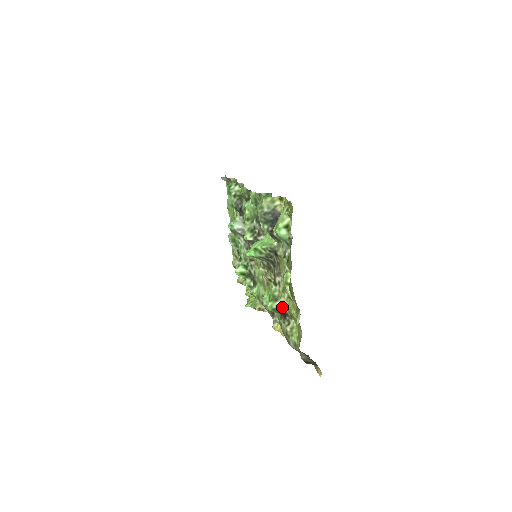
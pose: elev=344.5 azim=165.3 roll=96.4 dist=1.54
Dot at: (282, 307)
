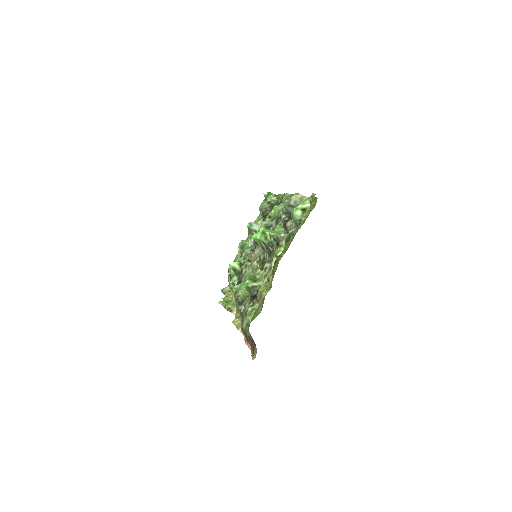
Dot at: (256, 289)
